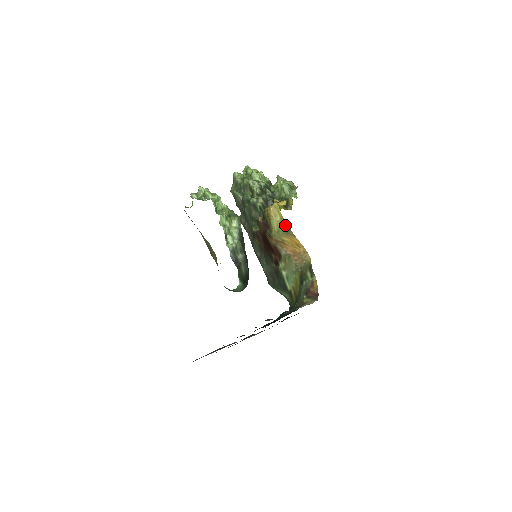
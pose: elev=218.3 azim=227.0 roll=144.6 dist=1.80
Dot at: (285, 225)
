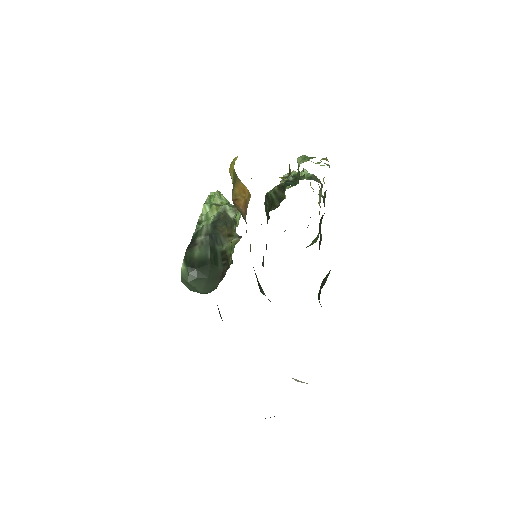
Dot at: (234, 173)
